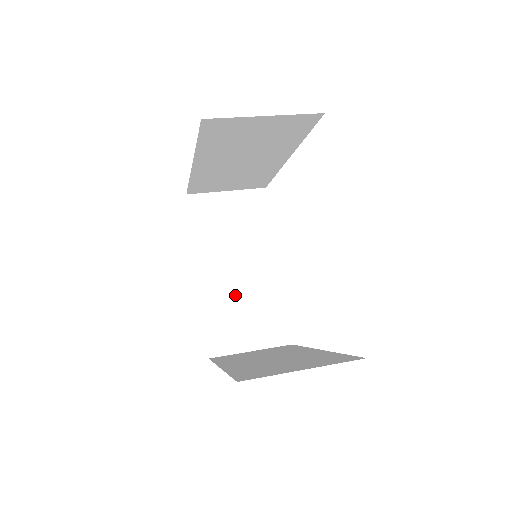
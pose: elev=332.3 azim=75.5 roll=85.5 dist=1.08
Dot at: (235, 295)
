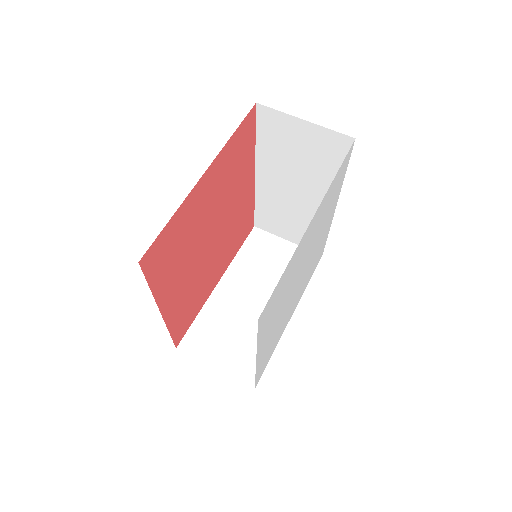
Dot at: (236, 316)
